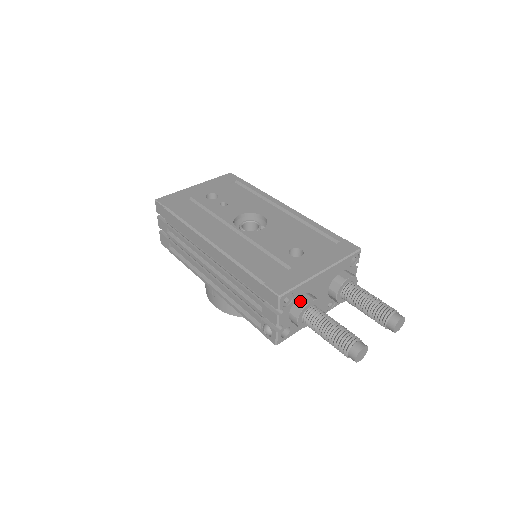
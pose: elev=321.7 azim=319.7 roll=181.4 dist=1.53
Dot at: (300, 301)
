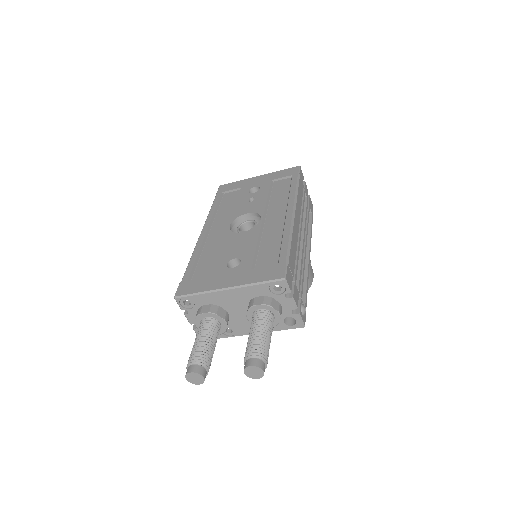
Dot at: (200, 309)
